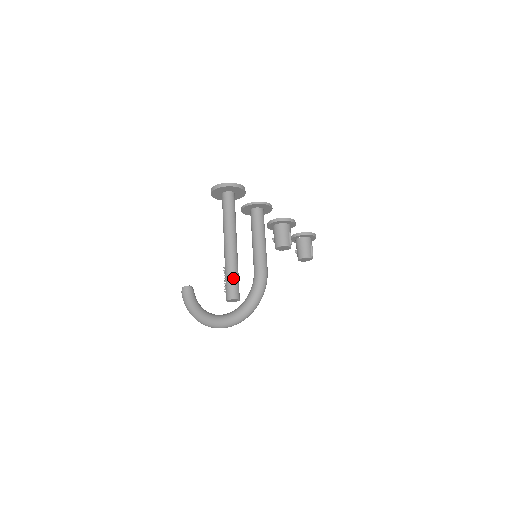
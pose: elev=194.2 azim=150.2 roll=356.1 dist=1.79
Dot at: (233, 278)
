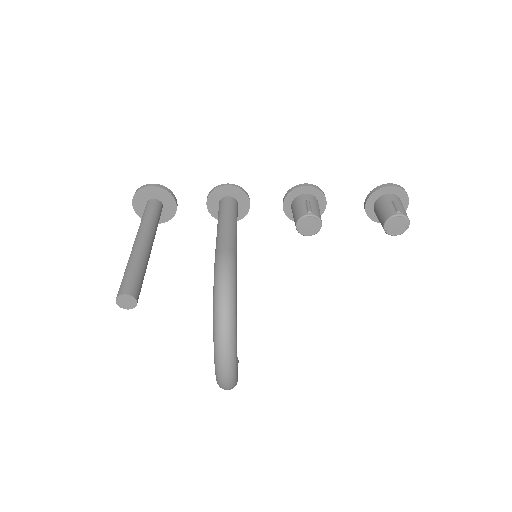
Dot at: (124, 275)
